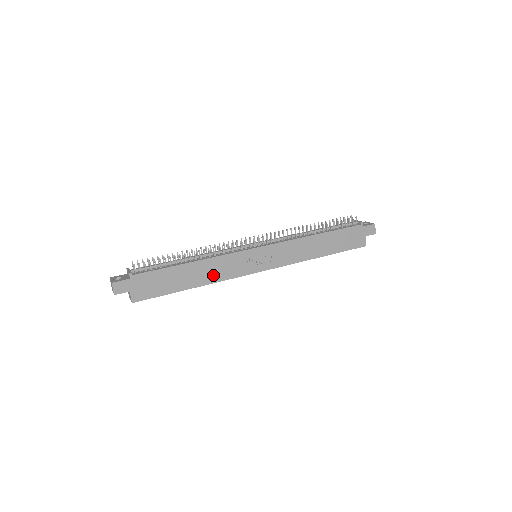
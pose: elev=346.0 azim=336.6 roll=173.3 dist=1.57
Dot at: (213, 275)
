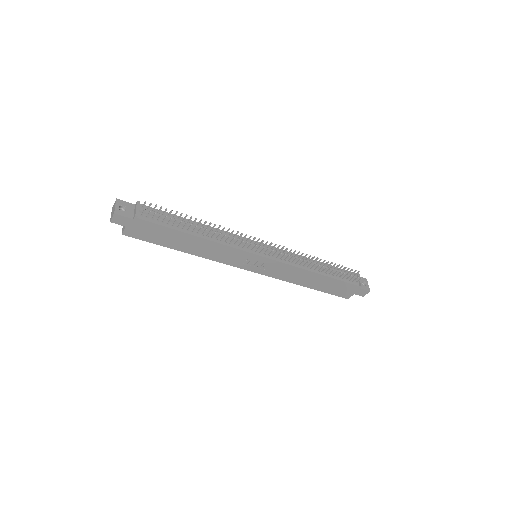
Dot at: (208, 253)
